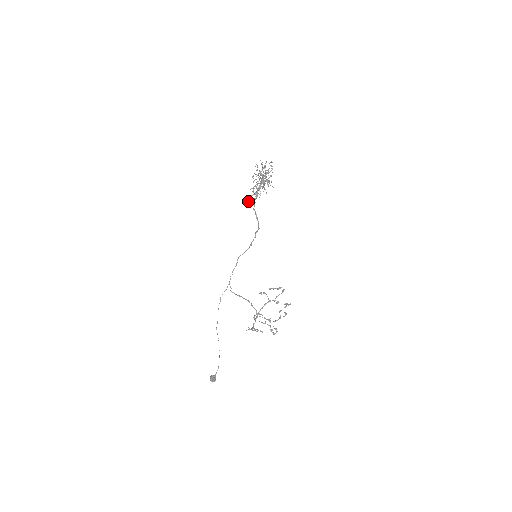
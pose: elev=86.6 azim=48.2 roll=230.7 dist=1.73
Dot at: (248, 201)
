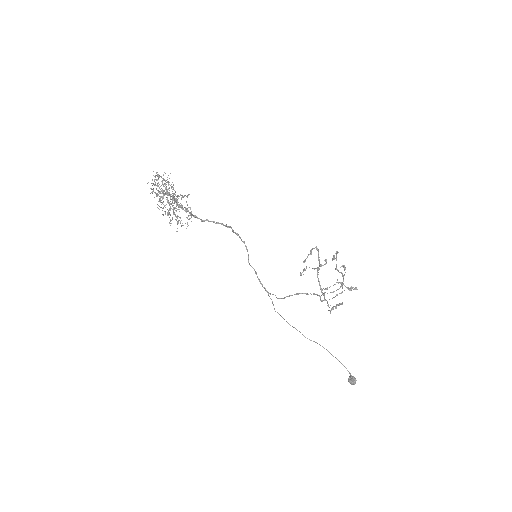
Dot at: occluded
